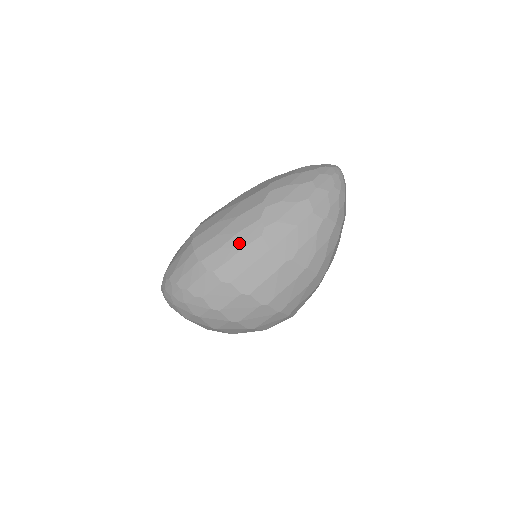
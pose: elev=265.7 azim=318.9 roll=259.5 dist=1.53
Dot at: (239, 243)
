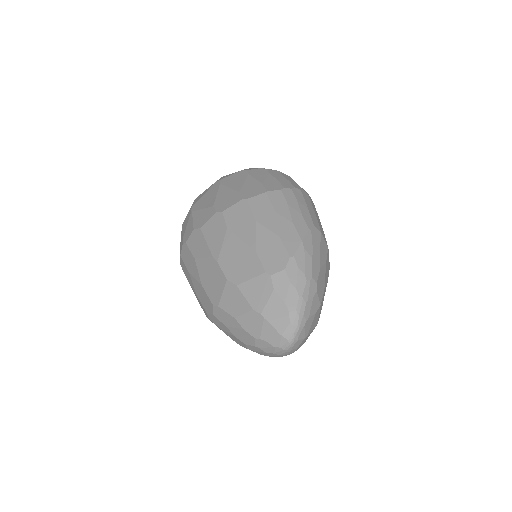
Dot at: occluded
